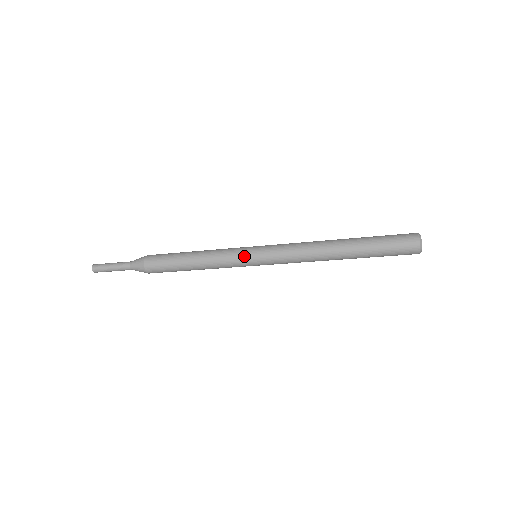
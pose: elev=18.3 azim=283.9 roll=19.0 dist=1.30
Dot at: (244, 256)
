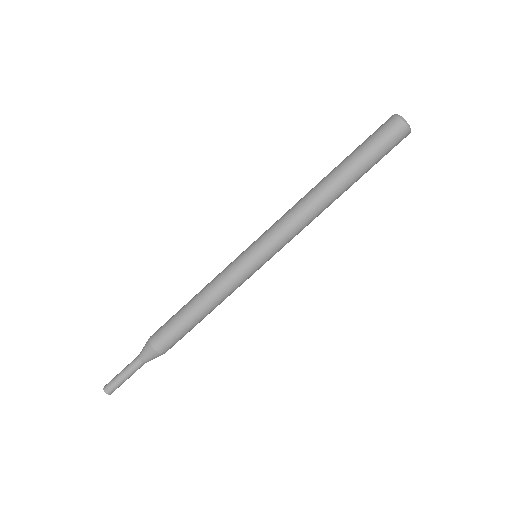
Dot at: occluded
